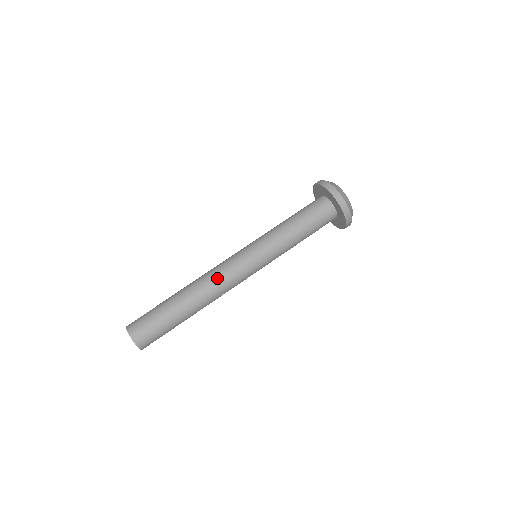
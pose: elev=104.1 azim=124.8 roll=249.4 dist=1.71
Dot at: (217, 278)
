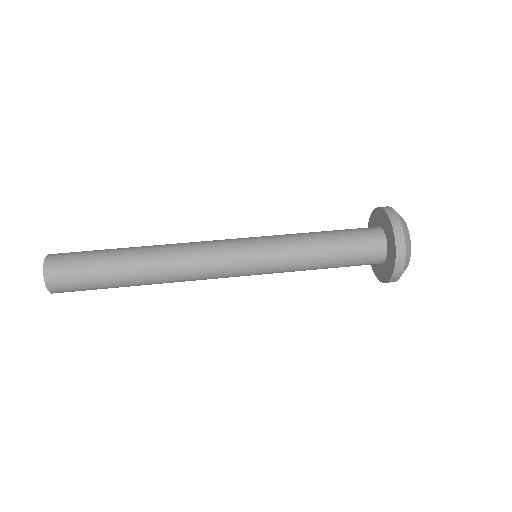
Dot at: (191, 255)
